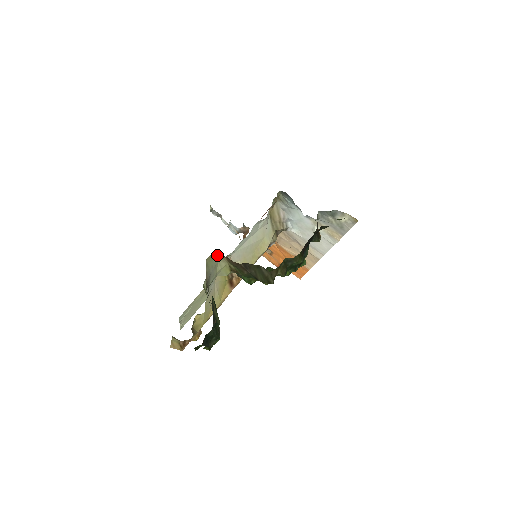
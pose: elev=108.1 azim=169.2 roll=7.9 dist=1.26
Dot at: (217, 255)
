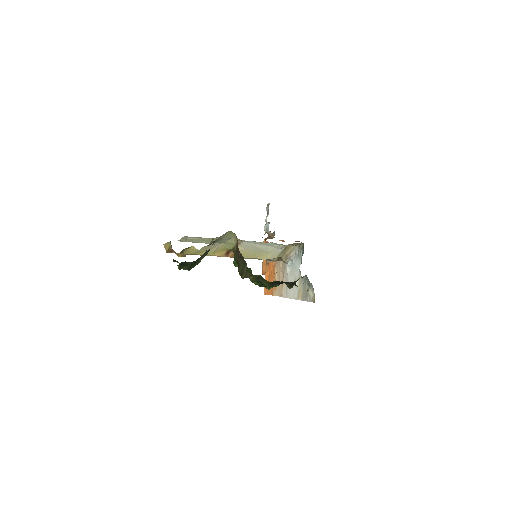
Dot at: (235, 235)
